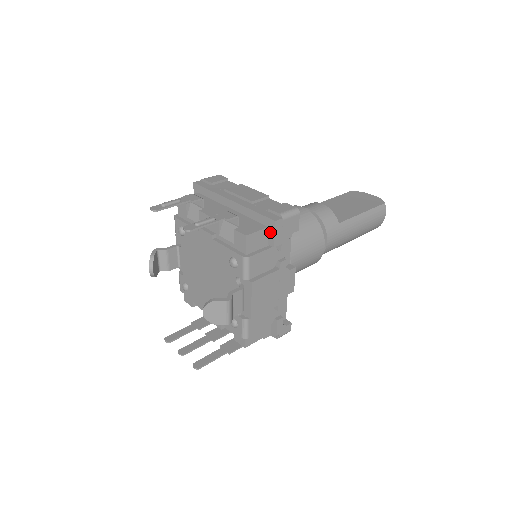
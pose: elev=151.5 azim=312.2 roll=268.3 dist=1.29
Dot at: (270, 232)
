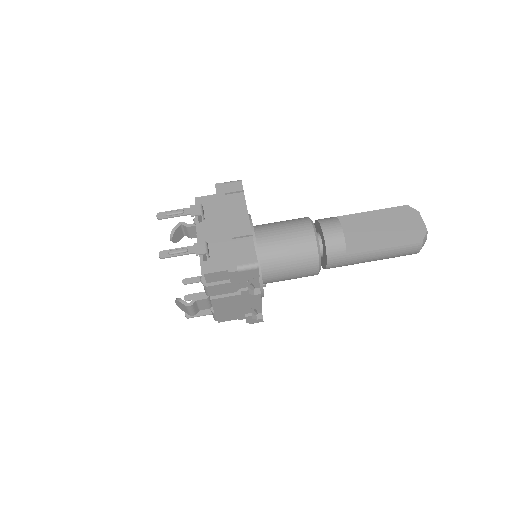
Dot at: occluded
